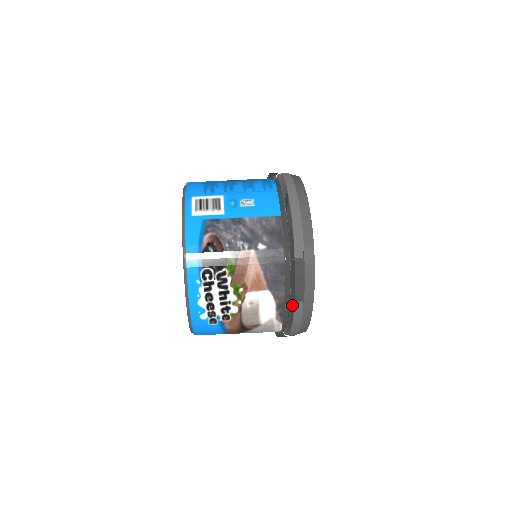
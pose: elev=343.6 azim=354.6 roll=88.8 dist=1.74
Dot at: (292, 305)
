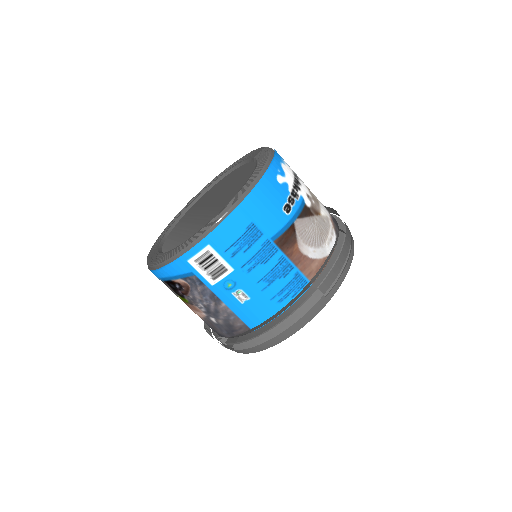
Dot at: occluded
